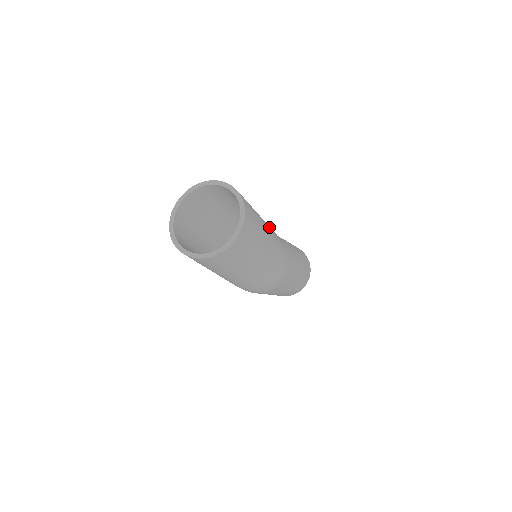
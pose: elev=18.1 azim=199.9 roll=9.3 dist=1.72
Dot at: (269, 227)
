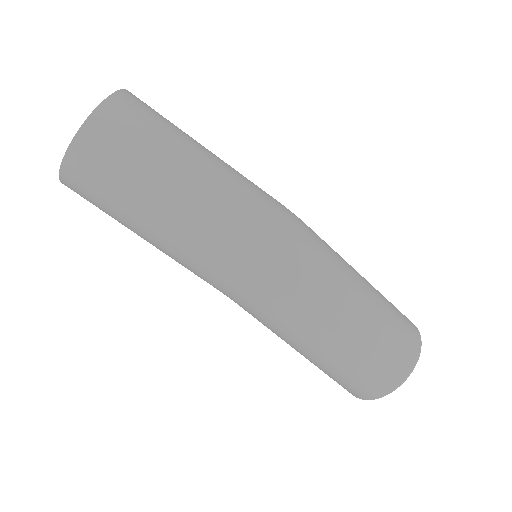
Dot at: occluded
